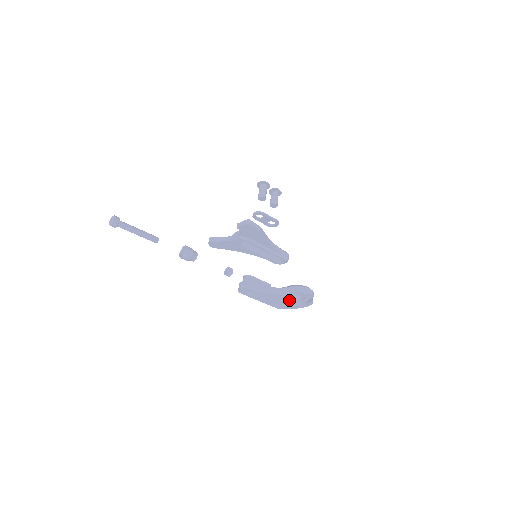
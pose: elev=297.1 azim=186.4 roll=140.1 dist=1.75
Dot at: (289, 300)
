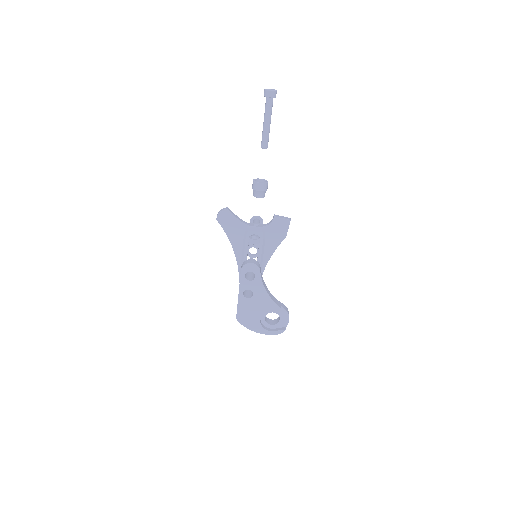
Dot at: (261, 316)
